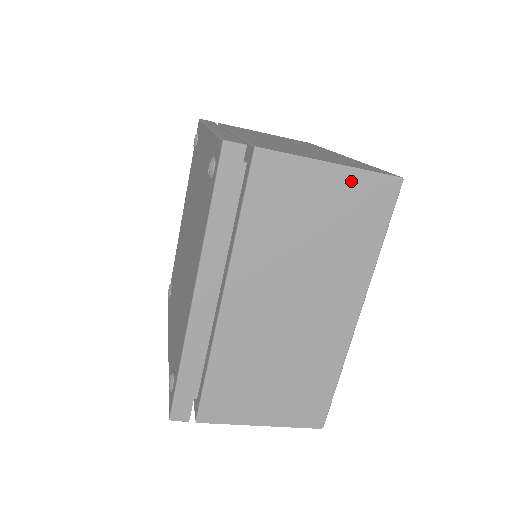
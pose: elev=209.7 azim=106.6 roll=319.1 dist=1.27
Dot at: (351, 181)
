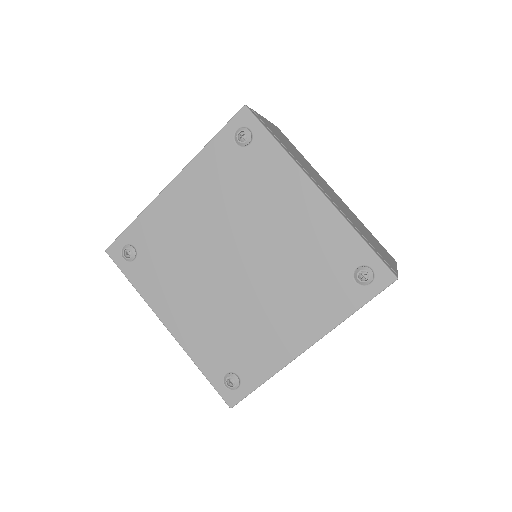
Dot at: occluded
